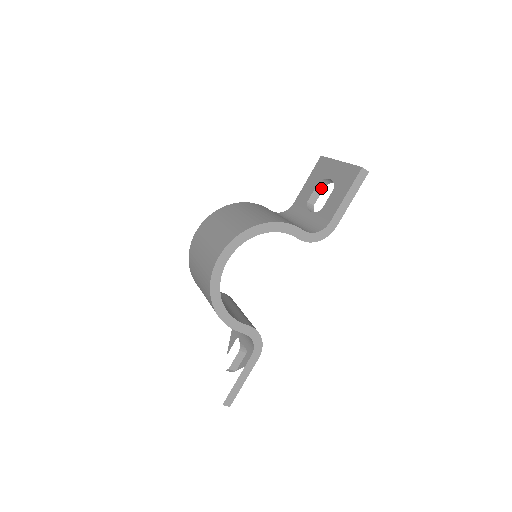
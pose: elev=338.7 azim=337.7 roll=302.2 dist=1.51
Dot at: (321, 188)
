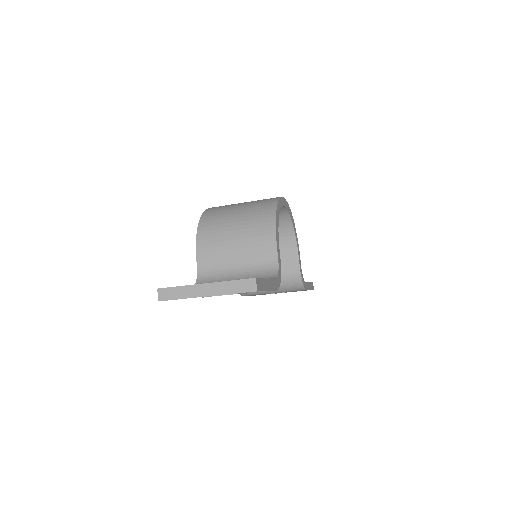
Dot at: occluded
